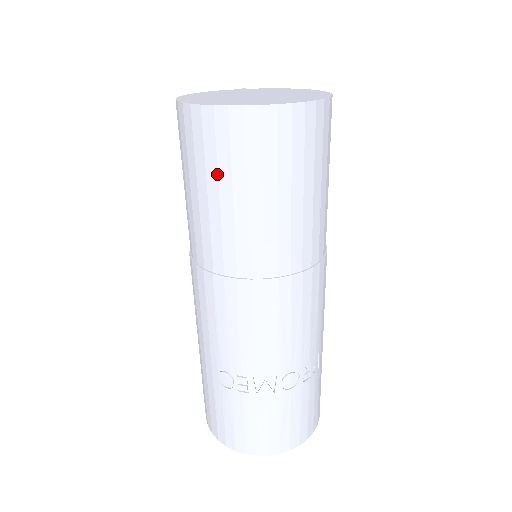
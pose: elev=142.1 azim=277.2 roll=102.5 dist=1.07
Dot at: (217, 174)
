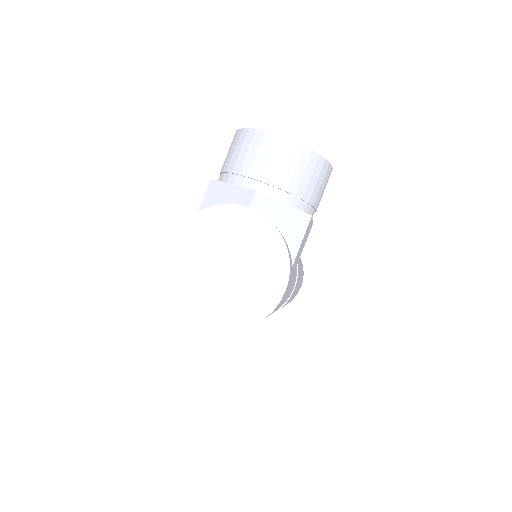
Dot at: occluded
